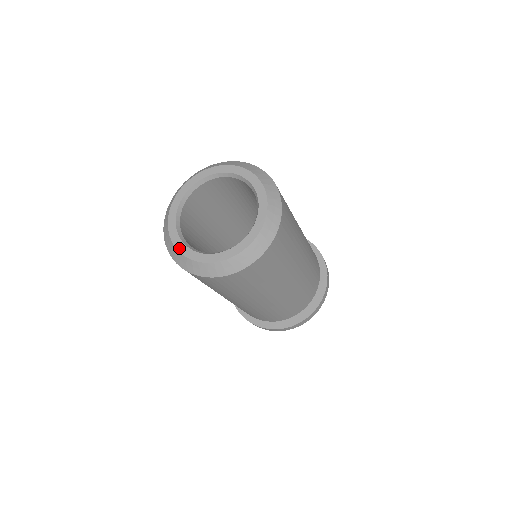
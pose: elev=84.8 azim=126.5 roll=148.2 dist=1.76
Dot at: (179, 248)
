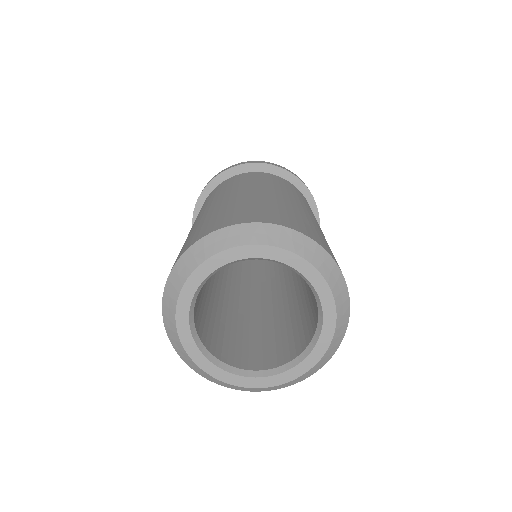
Dot at: (249, 385)
